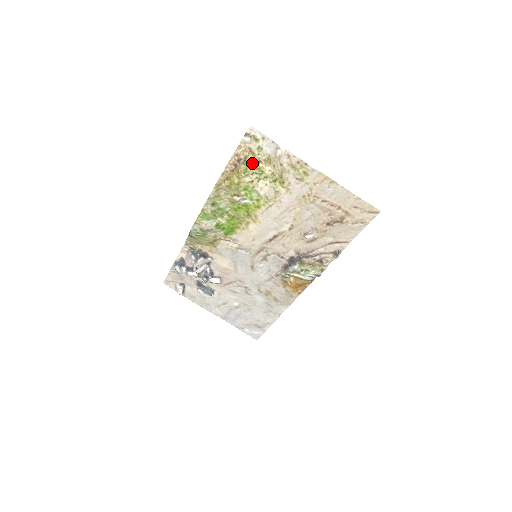
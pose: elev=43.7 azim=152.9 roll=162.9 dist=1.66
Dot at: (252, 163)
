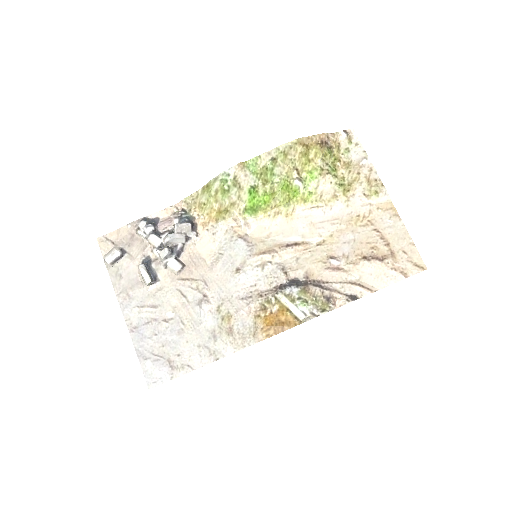
Dot at: (332, 156)
